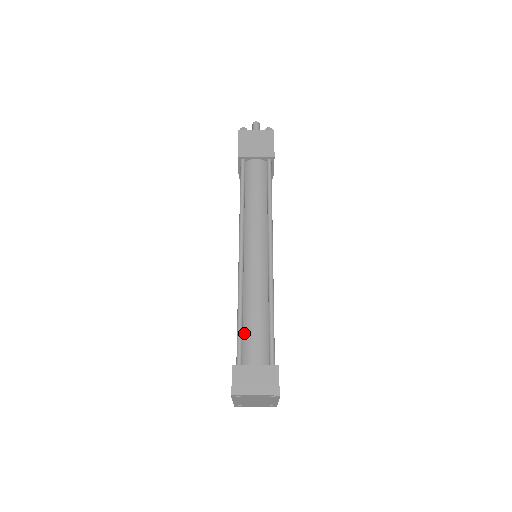
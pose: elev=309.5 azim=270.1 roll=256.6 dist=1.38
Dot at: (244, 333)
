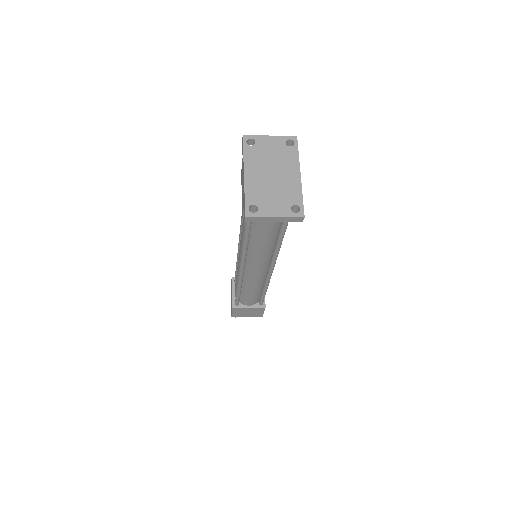
Dot at: occluded
